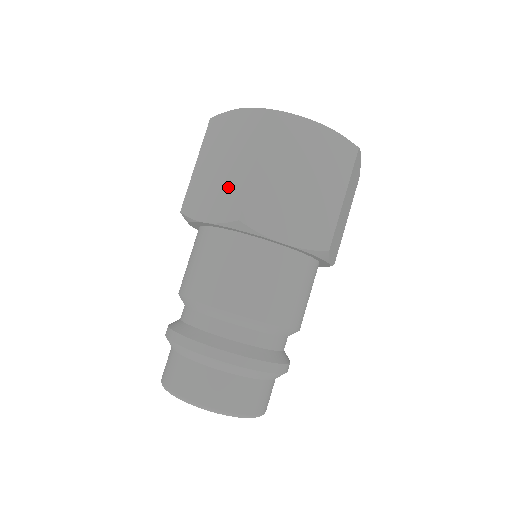
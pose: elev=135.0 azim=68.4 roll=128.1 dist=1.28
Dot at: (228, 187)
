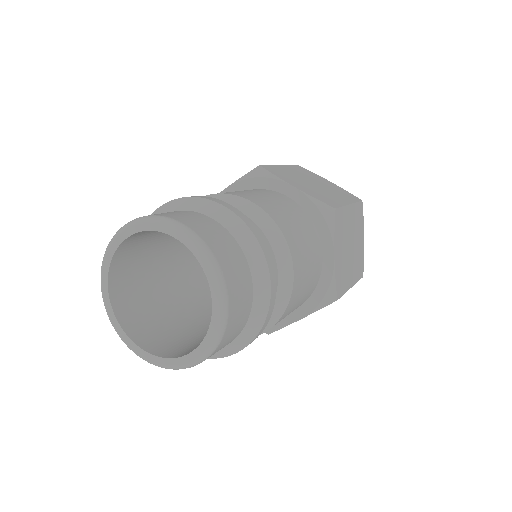
Dot at: occluded
